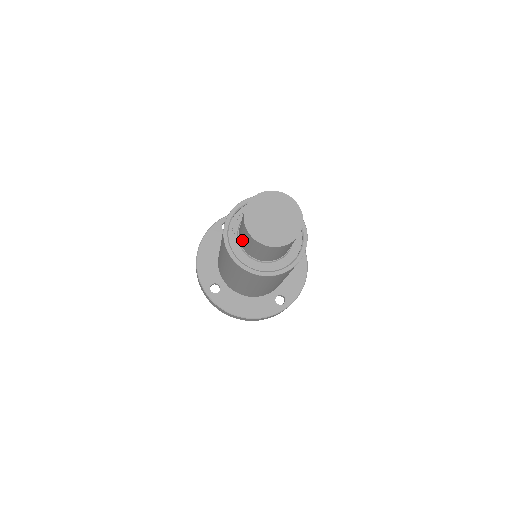
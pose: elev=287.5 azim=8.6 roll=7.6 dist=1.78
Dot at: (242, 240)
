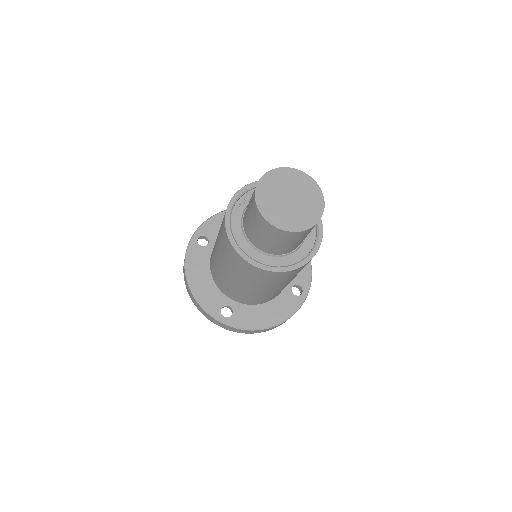
Dot at: occluded
